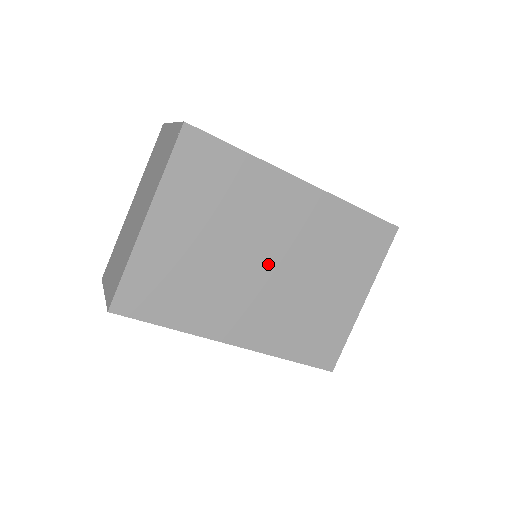
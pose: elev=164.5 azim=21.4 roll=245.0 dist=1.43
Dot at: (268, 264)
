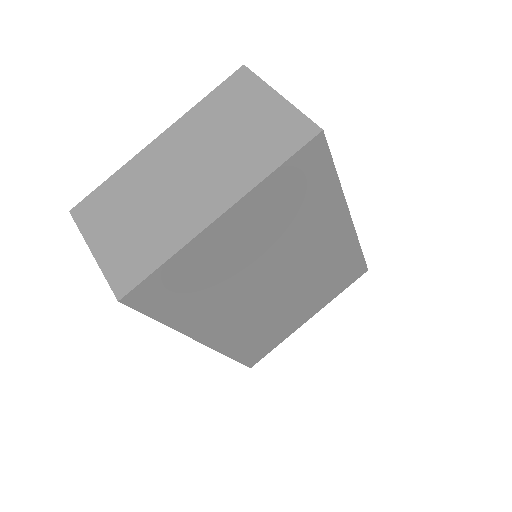
Dot at: (277, 281)
